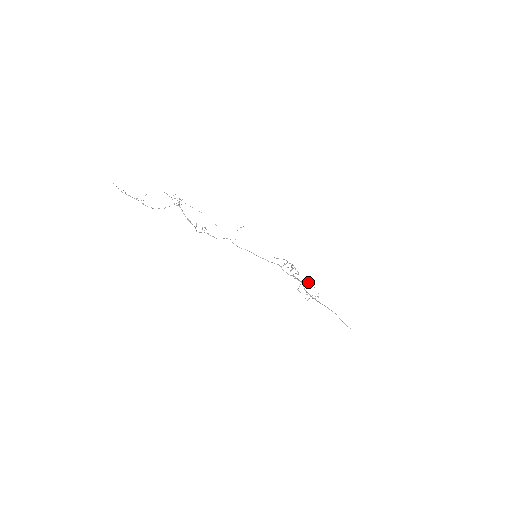
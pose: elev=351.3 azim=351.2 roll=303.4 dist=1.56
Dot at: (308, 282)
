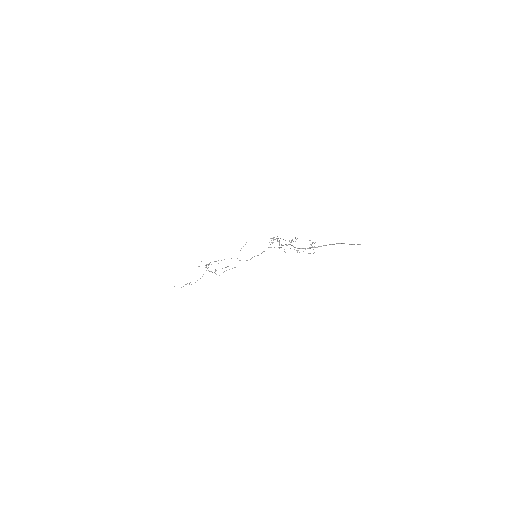
Dot at: occluded
